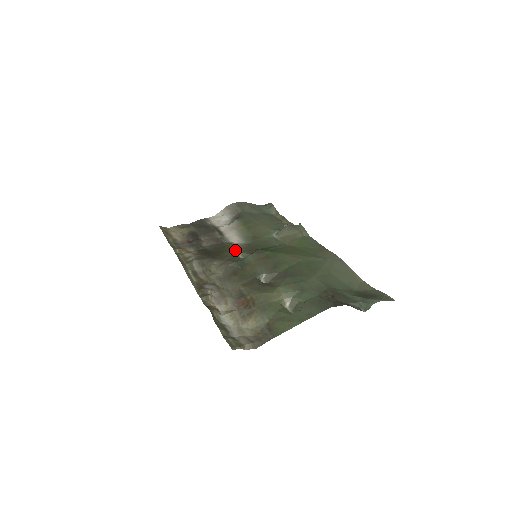
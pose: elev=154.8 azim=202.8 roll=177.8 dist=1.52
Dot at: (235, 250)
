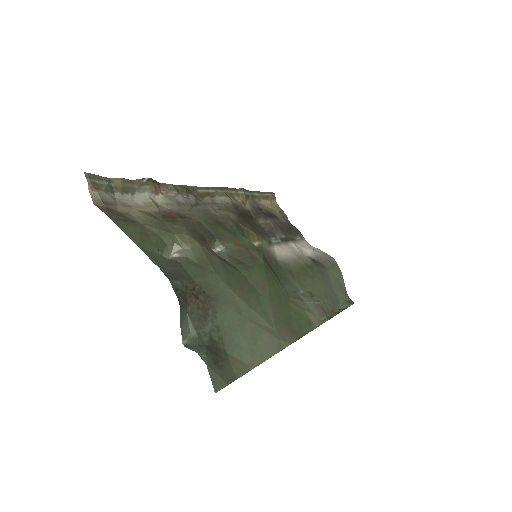
Dot at: (260, 240)
